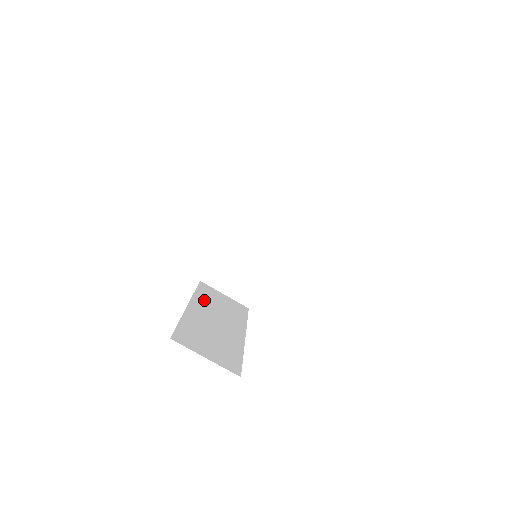
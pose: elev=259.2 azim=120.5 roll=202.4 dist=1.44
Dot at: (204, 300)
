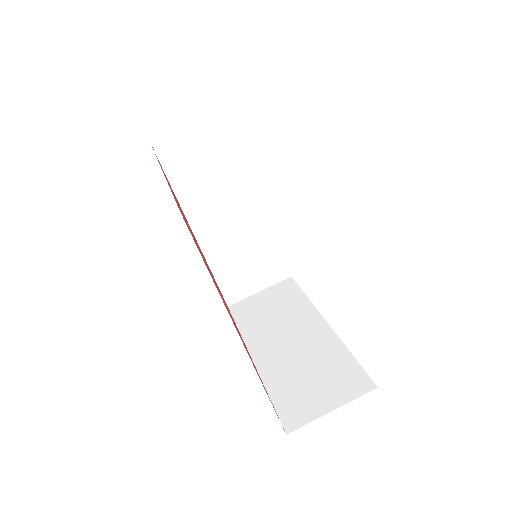
Dot at: occluded
